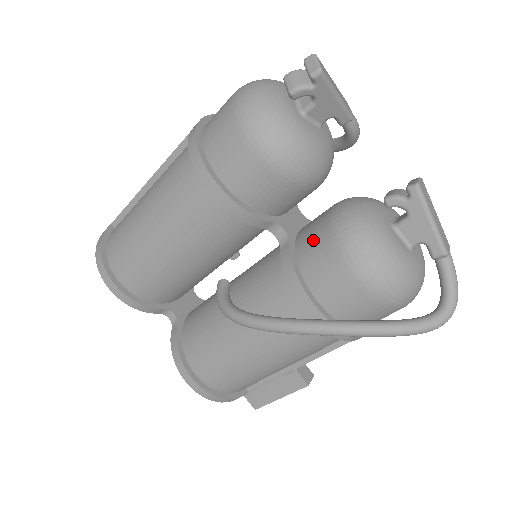
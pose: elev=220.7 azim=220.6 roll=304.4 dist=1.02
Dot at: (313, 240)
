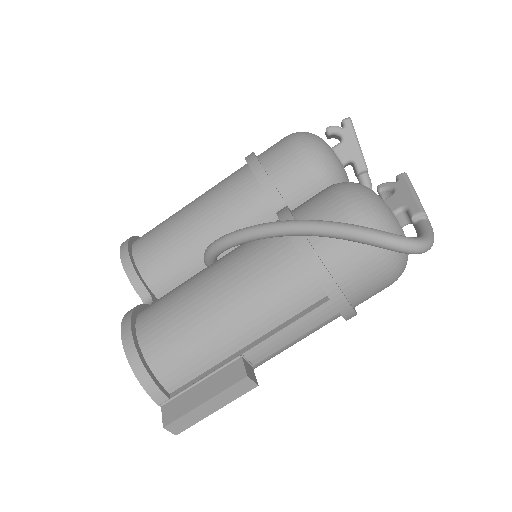
Dot at: occluded
